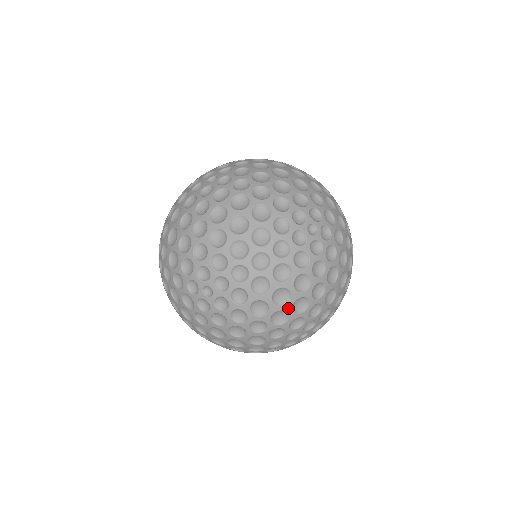
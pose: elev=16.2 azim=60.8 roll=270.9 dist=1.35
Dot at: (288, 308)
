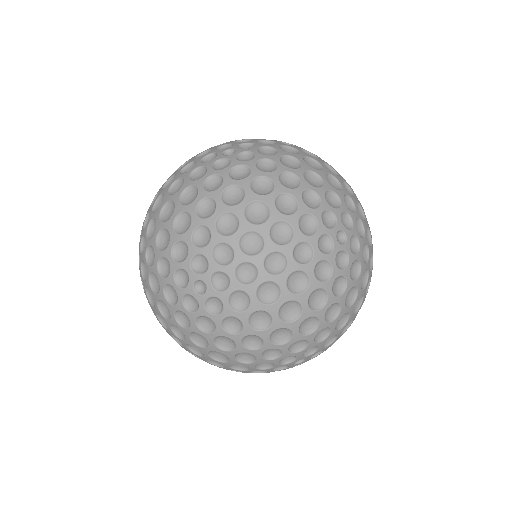
Dot at: (235, 362)
